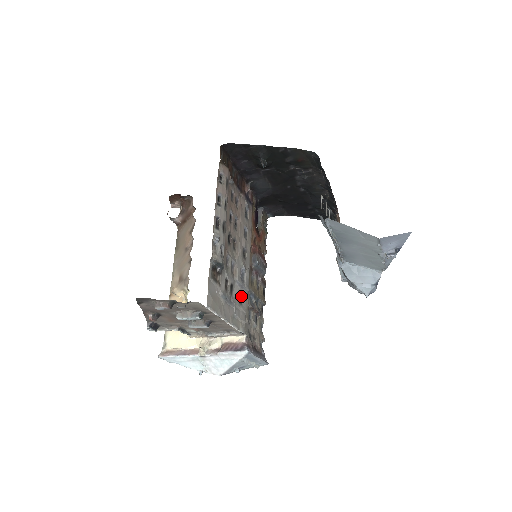
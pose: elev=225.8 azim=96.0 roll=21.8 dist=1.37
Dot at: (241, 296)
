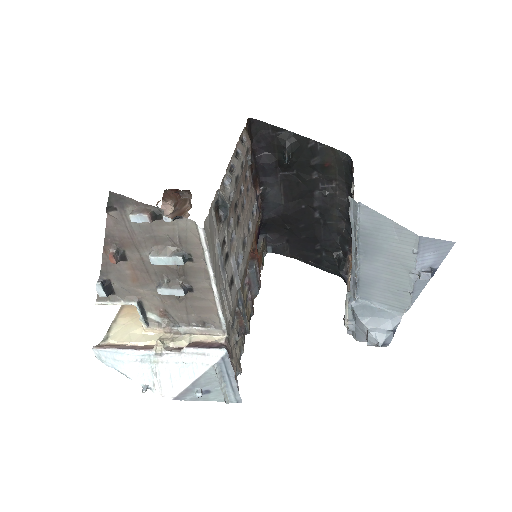
Dot at: (232, 284)
